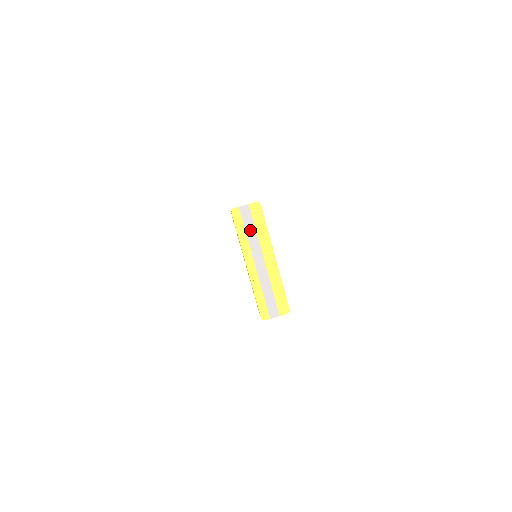
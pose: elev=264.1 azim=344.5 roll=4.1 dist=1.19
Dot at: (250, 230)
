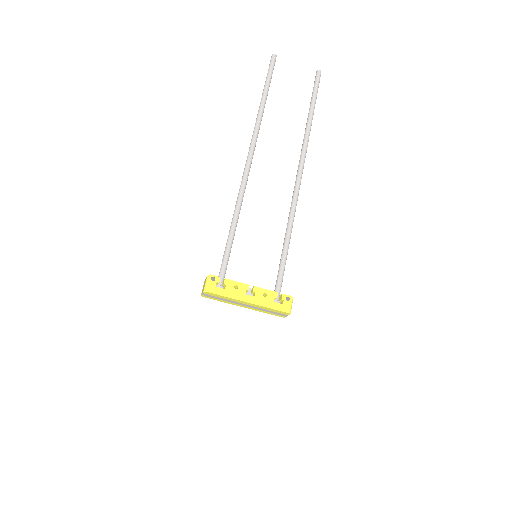
Dot at: (221, 299)
